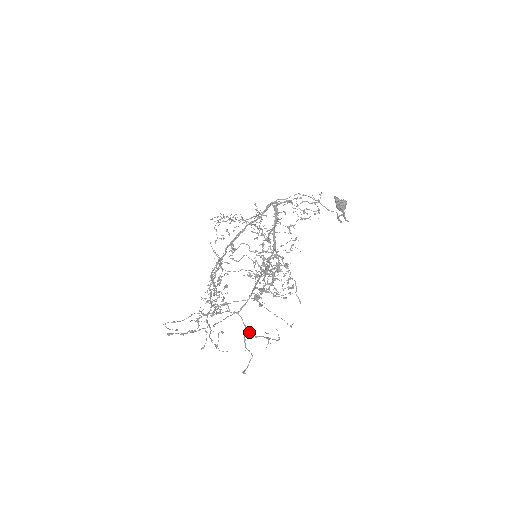
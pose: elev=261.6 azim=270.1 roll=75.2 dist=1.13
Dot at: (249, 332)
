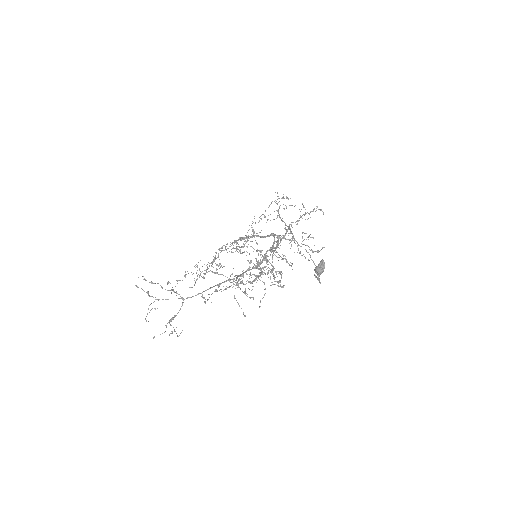
Dot at: (172, 318)
